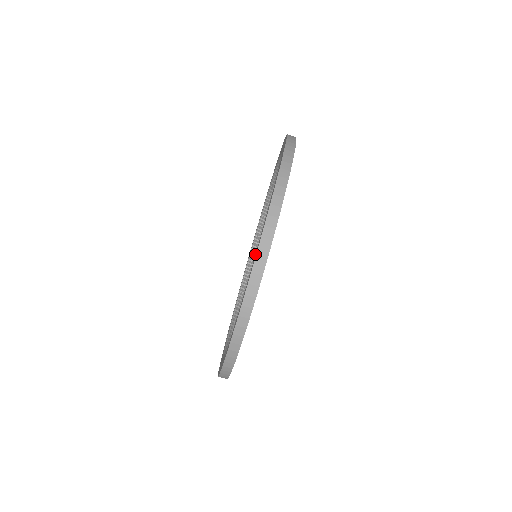
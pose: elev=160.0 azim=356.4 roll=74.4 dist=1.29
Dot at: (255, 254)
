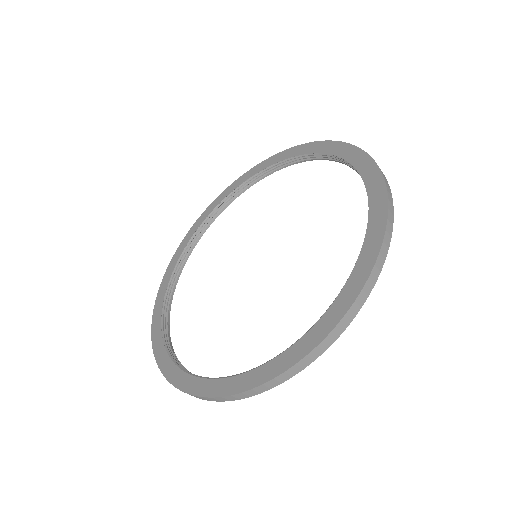
Dot at: (355, 268)
